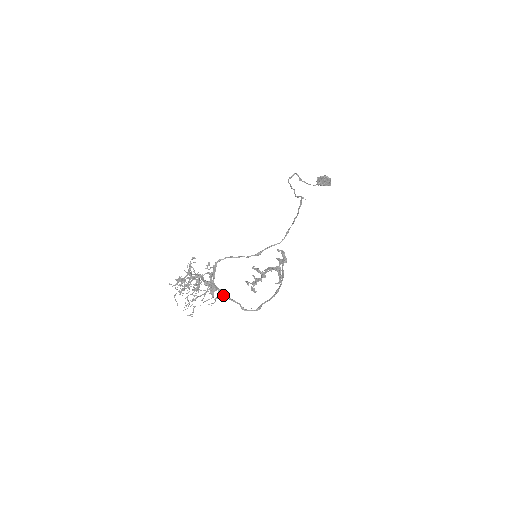
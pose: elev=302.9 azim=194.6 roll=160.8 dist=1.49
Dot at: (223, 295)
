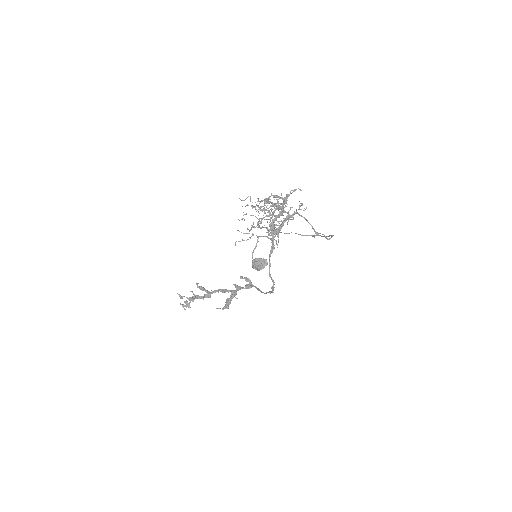
Dot at: (272, 246)
